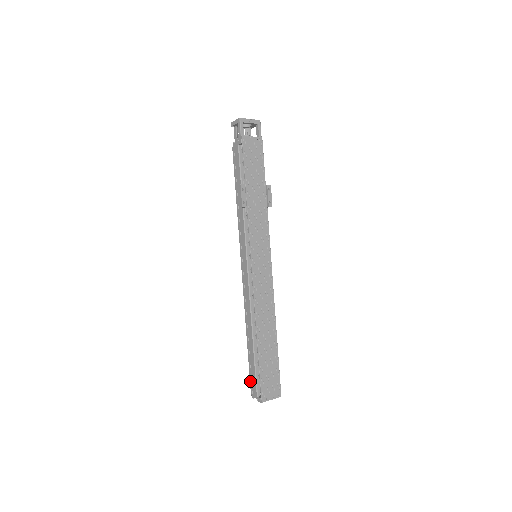
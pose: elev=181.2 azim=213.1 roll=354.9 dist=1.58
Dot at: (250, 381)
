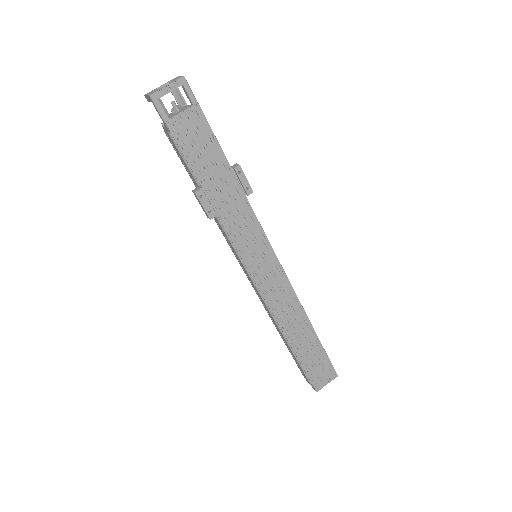
Dot at: occluded
